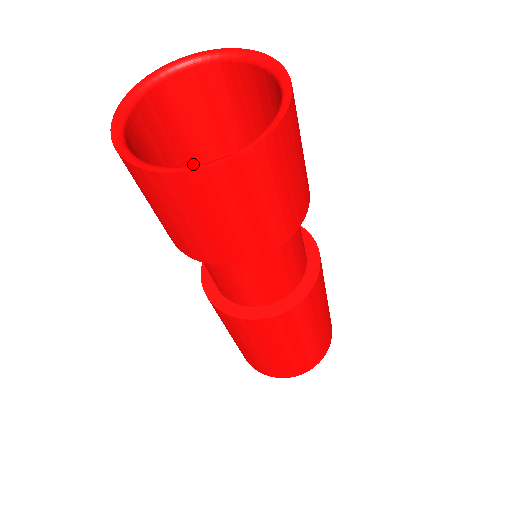
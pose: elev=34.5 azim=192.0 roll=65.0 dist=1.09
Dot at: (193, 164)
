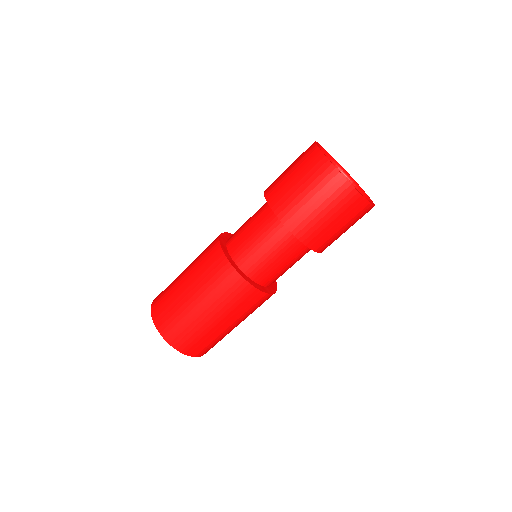
Dot at: occluded
